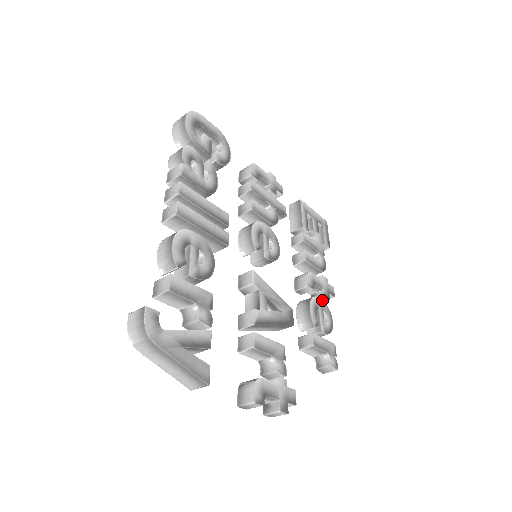
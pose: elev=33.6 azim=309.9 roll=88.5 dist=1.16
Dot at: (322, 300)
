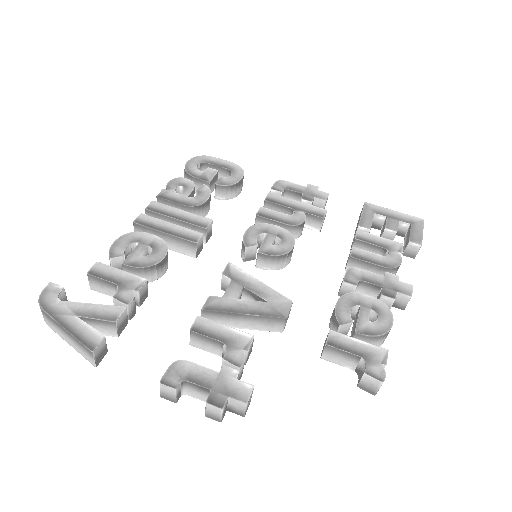
Dot at: (373, 297)
